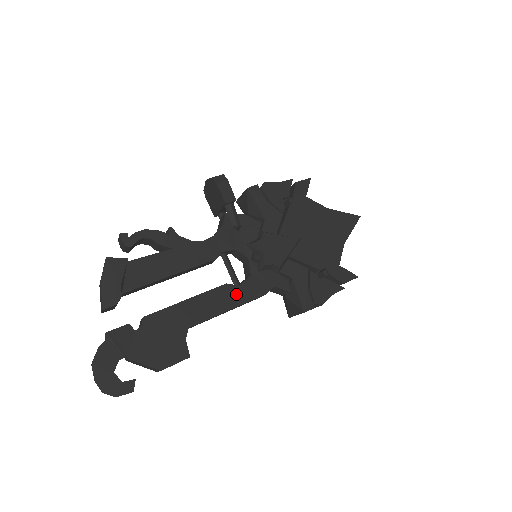
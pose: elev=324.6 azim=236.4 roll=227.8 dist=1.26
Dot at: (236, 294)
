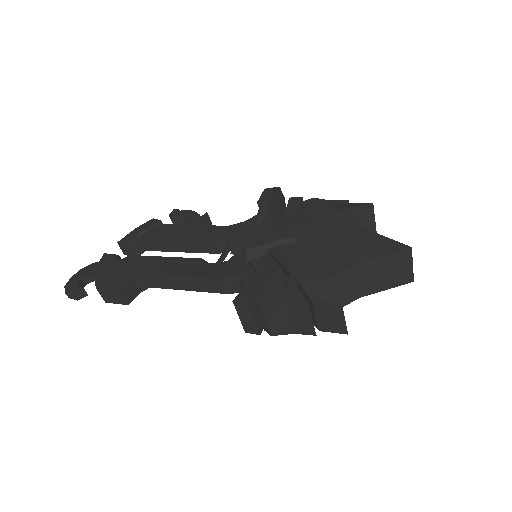
Dot at: (200, 268)
